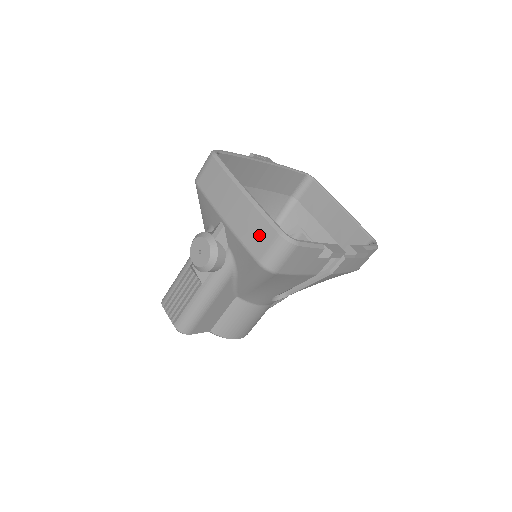
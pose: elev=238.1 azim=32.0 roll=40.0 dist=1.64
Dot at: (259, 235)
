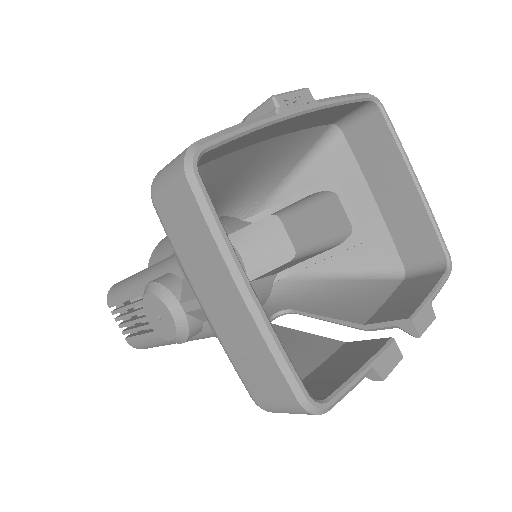
Dot at: (262, 376)
